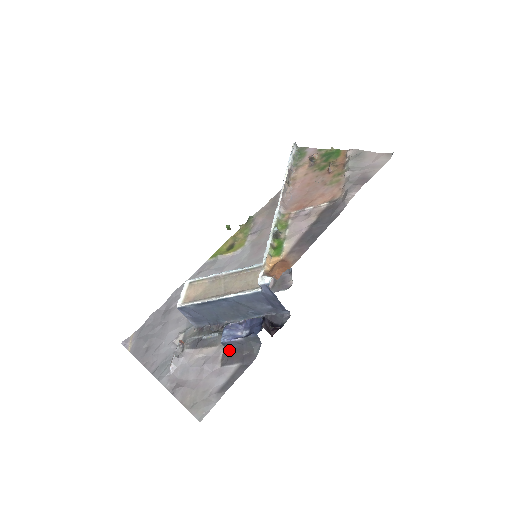
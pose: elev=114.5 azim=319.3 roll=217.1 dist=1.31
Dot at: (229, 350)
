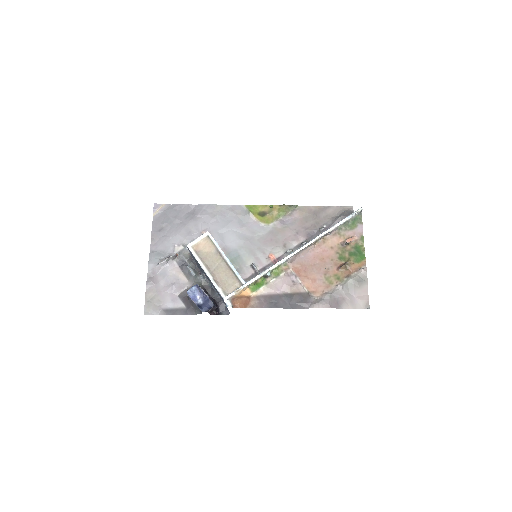
Dot at: (188, 296)
